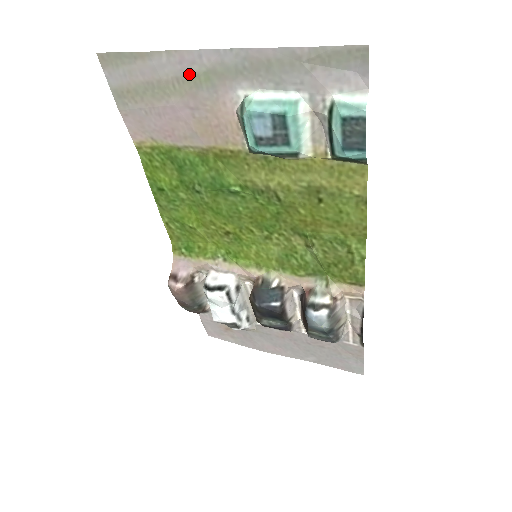
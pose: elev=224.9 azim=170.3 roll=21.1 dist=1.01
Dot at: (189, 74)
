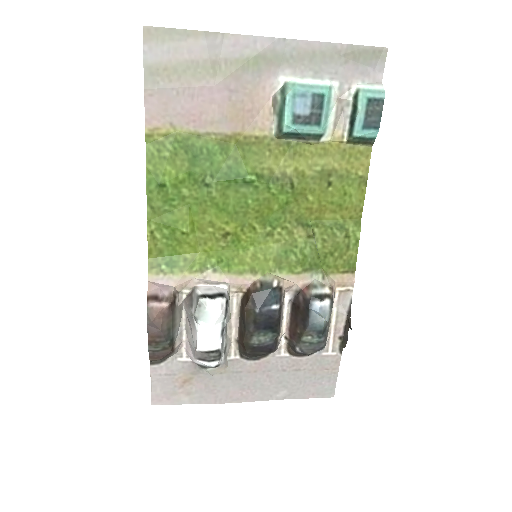
Dot at: (239, 57)
